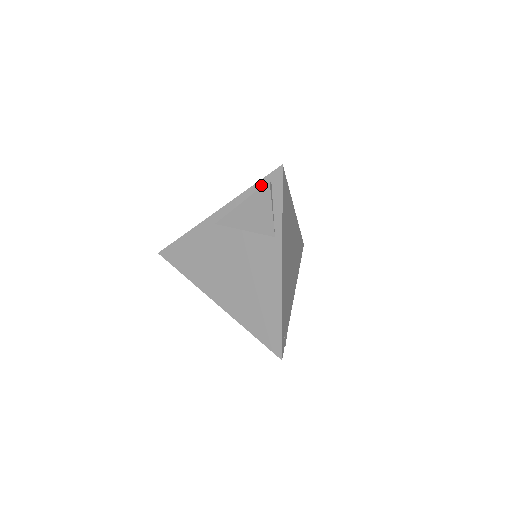
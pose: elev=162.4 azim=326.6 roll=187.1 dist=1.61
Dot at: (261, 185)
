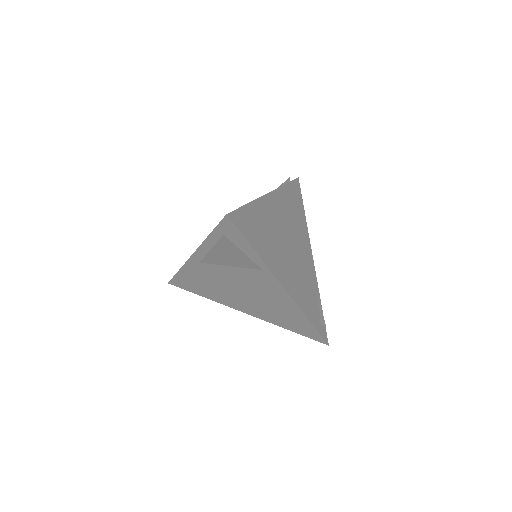
Dot at: (218, 232)
